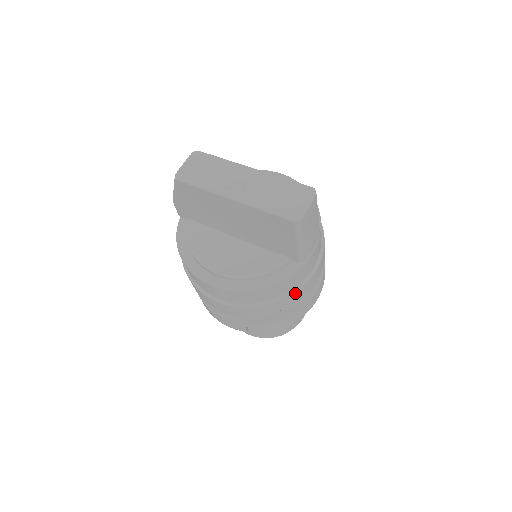
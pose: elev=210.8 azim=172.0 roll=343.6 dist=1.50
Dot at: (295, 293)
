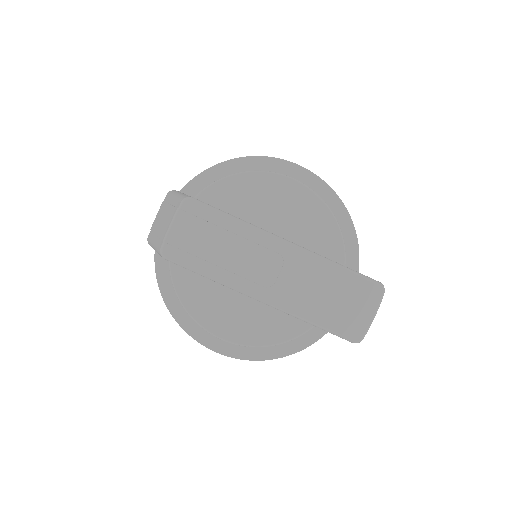
Dot at: occluded
